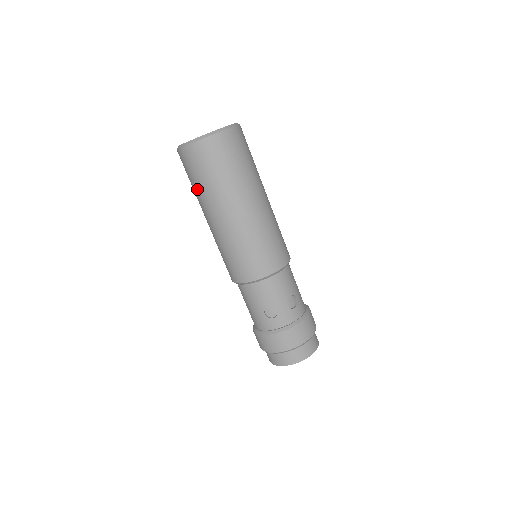
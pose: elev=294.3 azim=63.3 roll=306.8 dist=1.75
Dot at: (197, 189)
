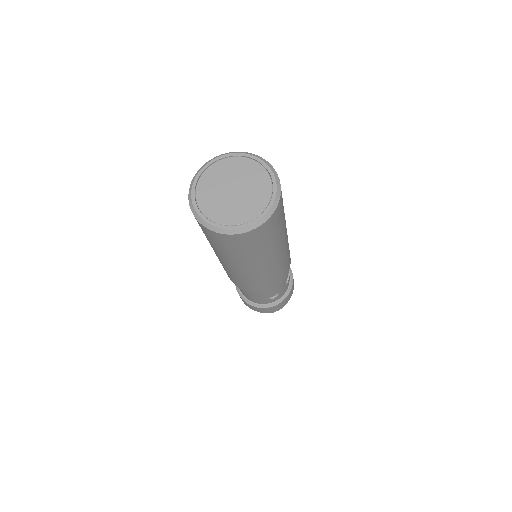
Dot at: (227, 254)
